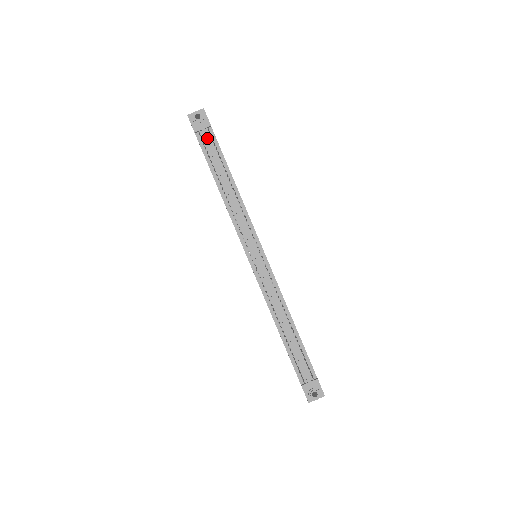
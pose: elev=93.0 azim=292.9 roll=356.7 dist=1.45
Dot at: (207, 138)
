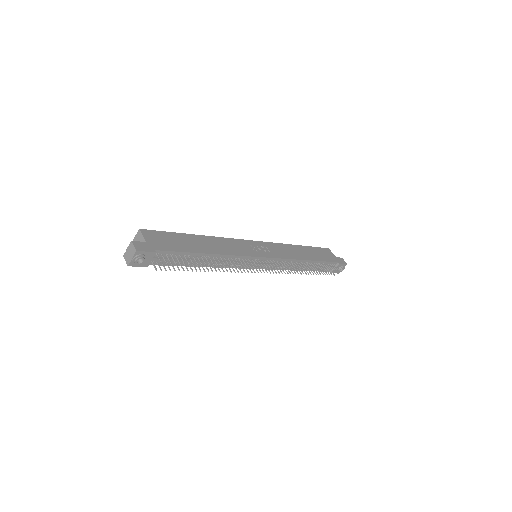
Dot at: (162, 260)
